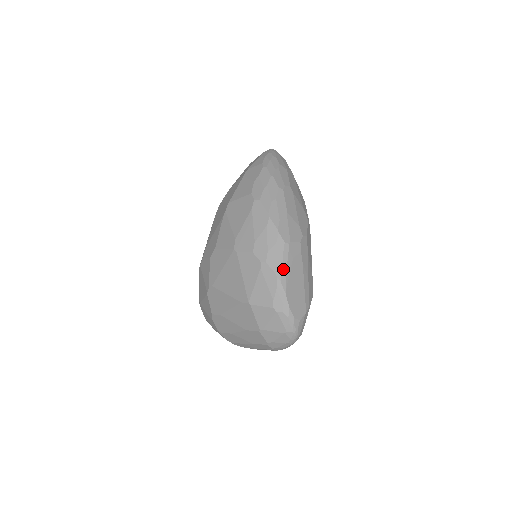
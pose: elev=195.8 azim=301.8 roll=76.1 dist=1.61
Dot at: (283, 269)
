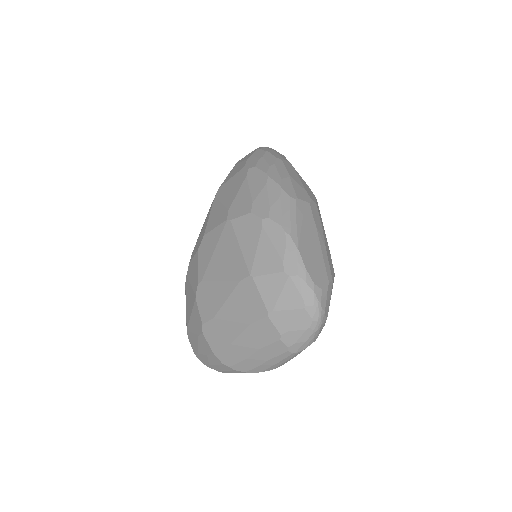
Dot at: (292, 223)
